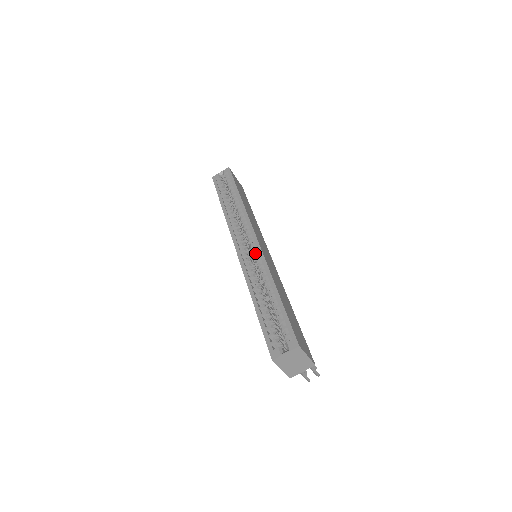
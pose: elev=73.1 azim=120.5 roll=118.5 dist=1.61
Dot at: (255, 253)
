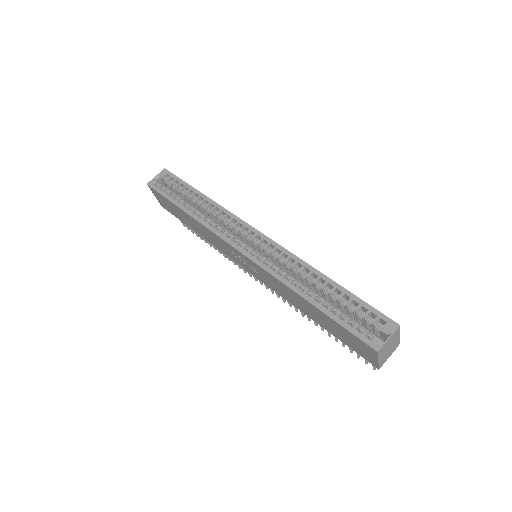
Dot at: (269, 249)
